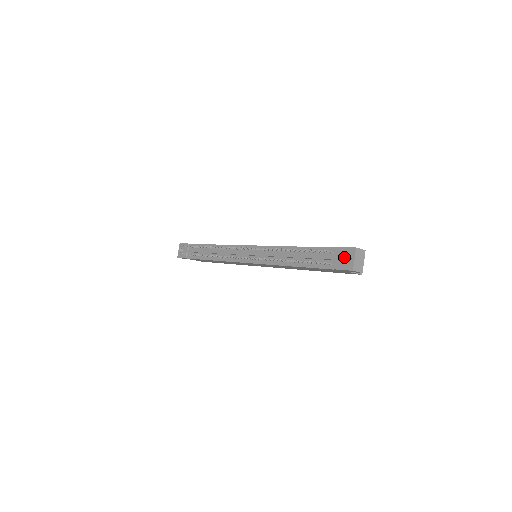
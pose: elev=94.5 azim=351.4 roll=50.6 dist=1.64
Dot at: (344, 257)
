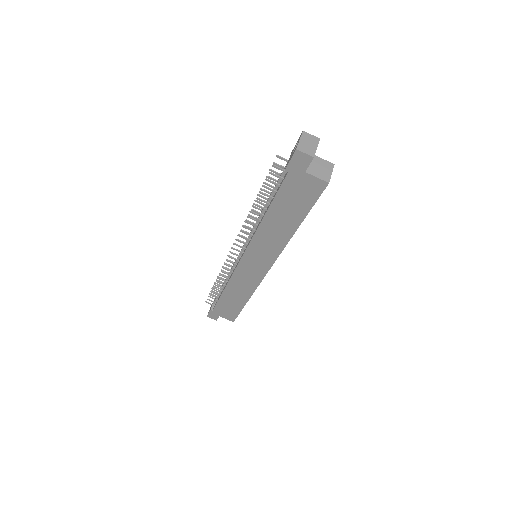
Dot at: occluded
